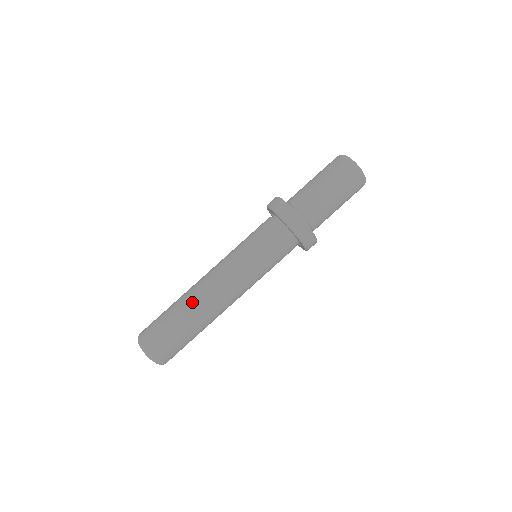
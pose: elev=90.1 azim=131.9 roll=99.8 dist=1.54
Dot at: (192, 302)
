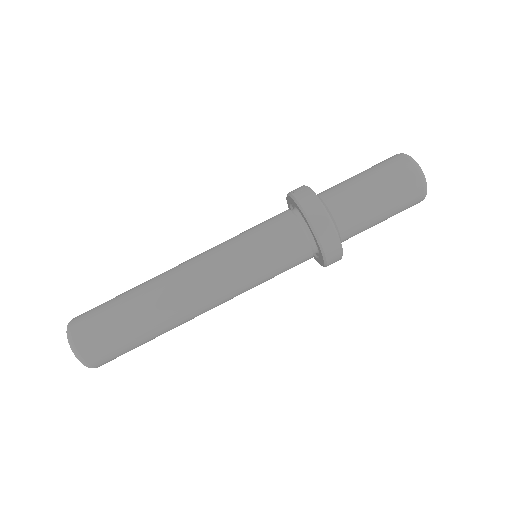
Dot at: (156, 300)
